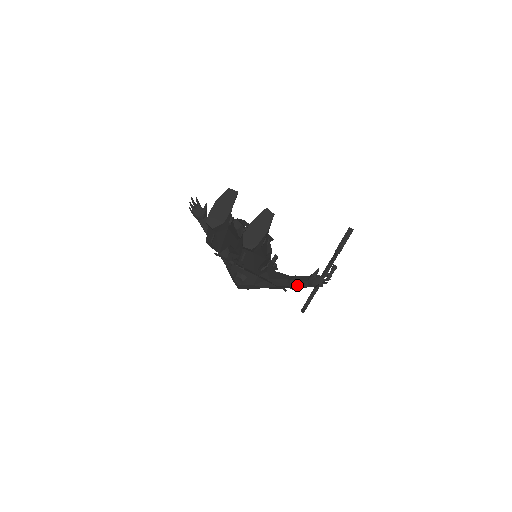
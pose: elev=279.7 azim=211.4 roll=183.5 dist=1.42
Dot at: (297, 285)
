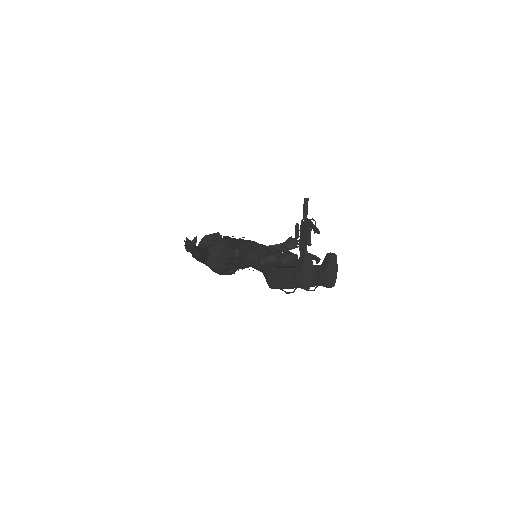
Dot at: occluded
